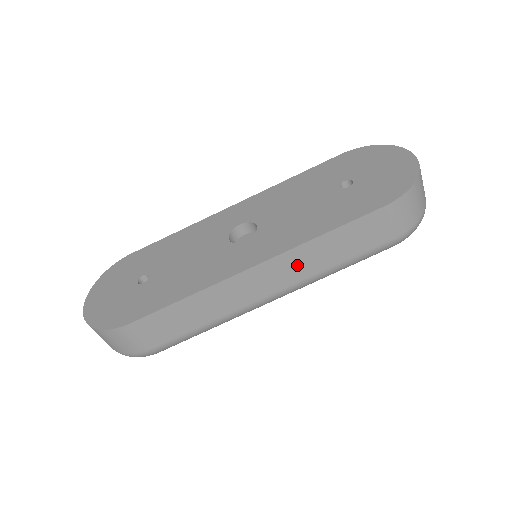
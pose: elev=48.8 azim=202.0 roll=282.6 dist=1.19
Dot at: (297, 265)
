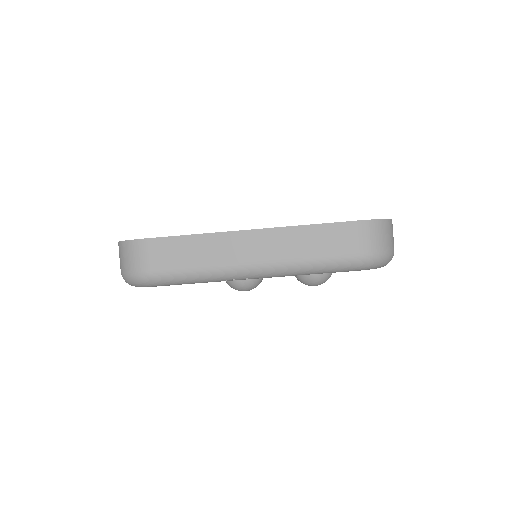
Dot at: (281, 244)
